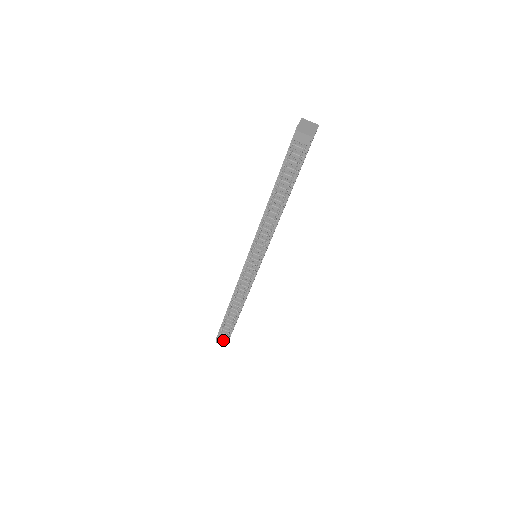
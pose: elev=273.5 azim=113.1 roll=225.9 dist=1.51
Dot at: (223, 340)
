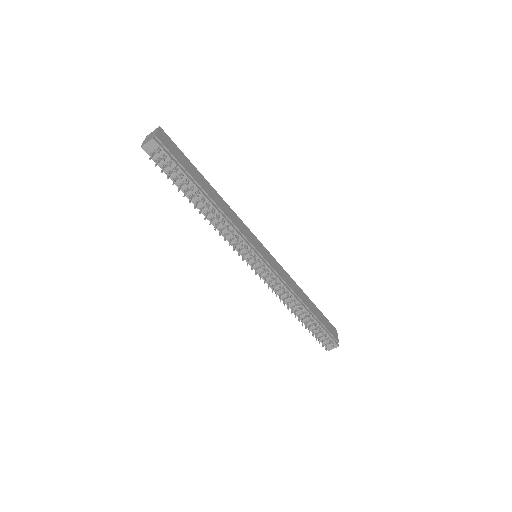
Dot at: occluded
